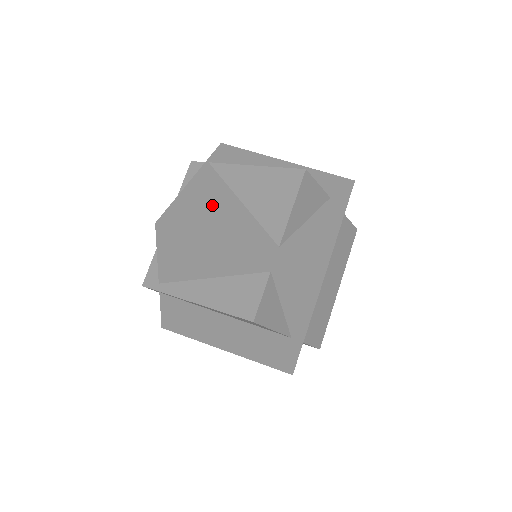
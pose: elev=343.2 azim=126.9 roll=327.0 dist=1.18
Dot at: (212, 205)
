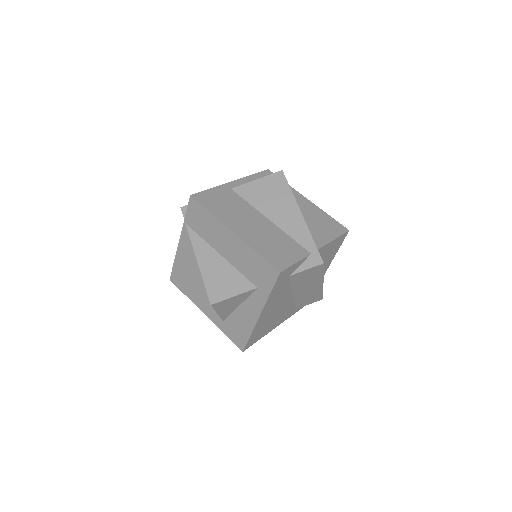
Dot at: (191, 273)
